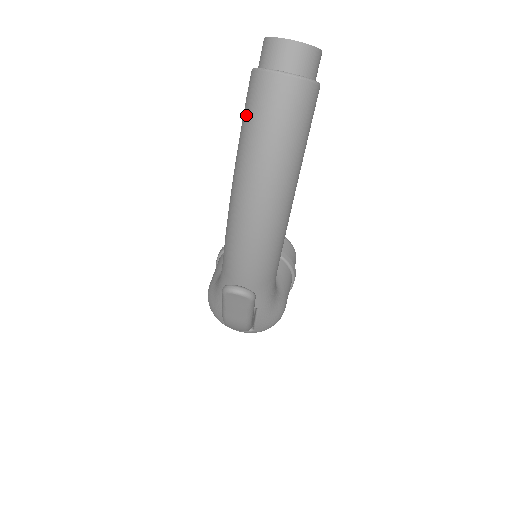
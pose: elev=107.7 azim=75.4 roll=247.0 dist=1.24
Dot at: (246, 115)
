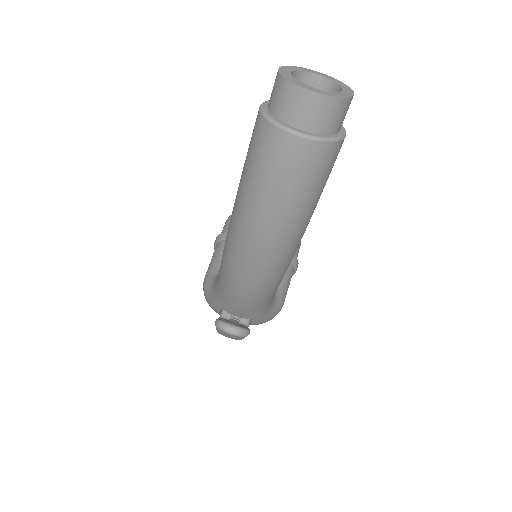
Dot at: (249, 165)
